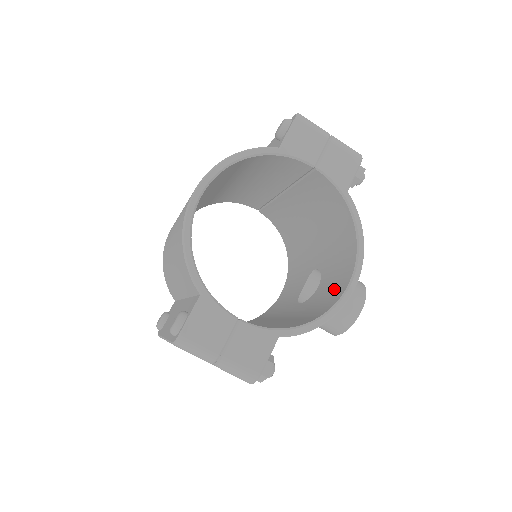
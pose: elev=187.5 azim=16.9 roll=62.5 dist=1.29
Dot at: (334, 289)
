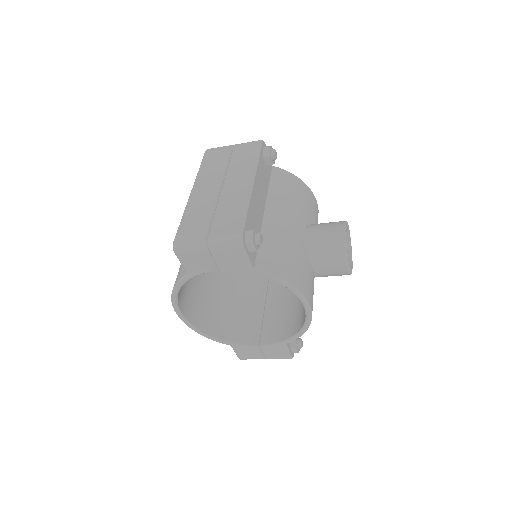
Dot at: occluded
